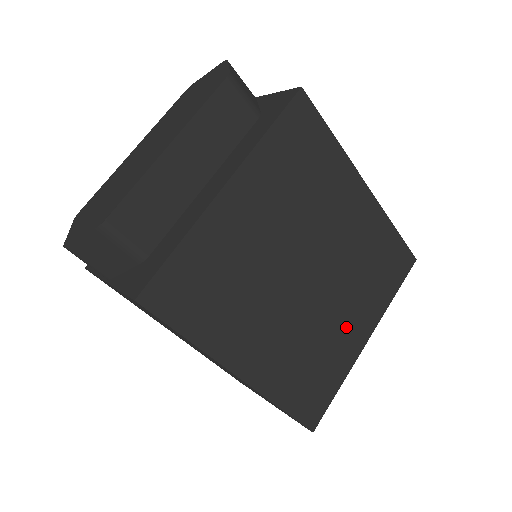
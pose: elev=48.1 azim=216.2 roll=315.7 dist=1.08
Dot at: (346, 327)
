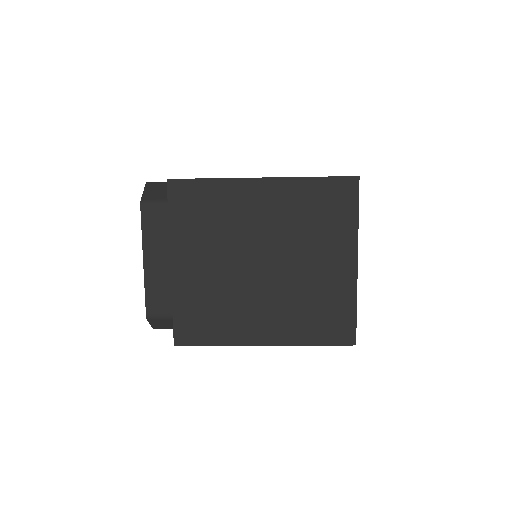
Dot at: (326, 269)
